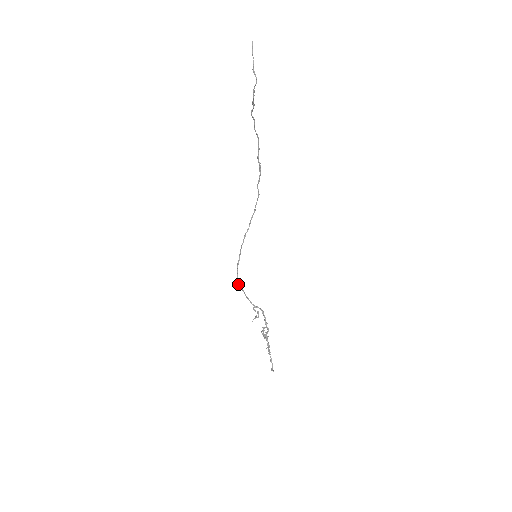
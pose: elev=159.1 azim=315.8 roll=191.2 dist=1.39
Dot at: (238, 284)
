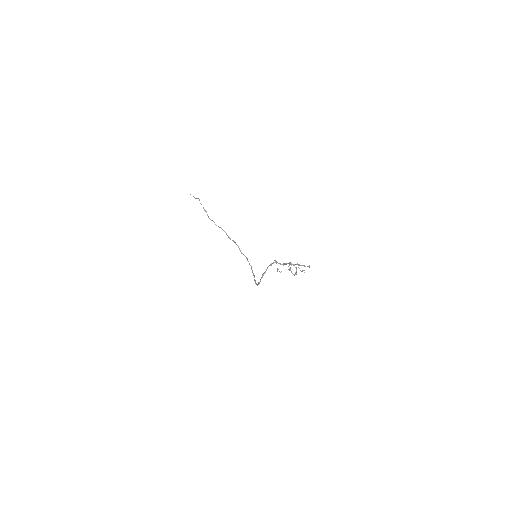
Dot at: occluded
